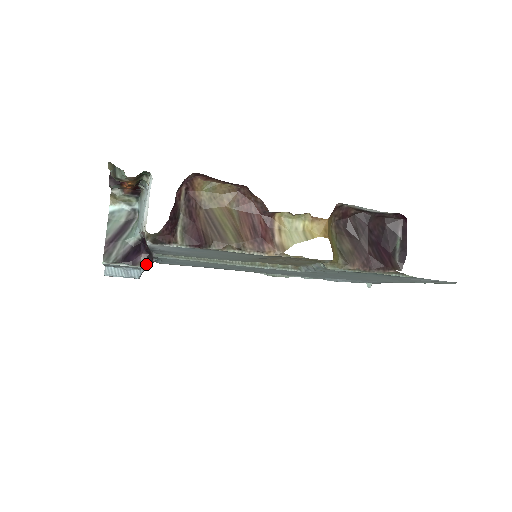
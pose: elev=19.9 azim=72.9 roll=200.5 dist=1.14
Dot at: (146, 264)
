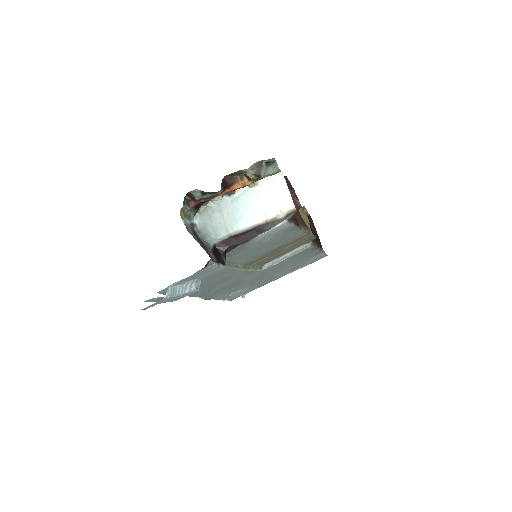
Dot at: (225, 265)
